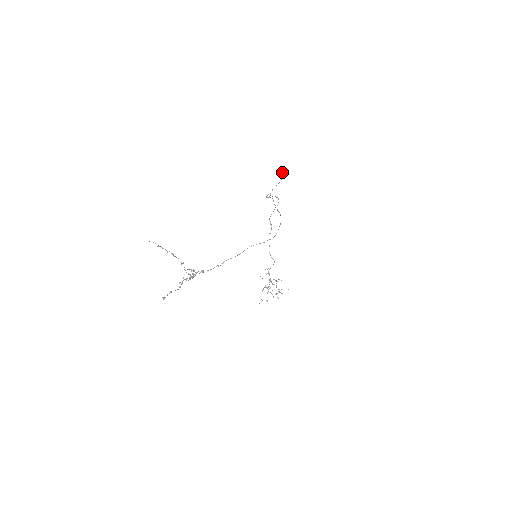
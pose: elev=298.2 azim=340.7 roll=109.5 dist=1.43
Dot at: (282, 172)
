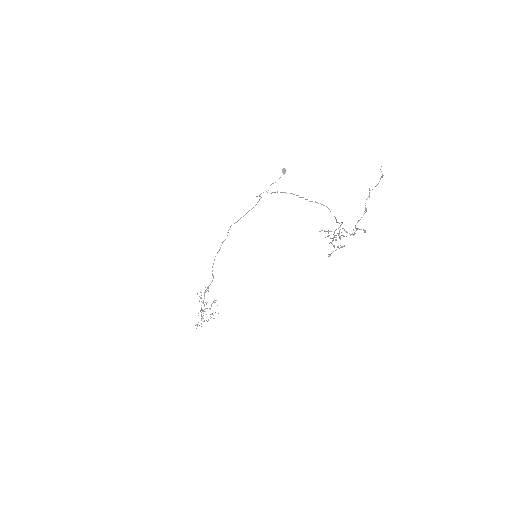
Dot at: (284, 171)
